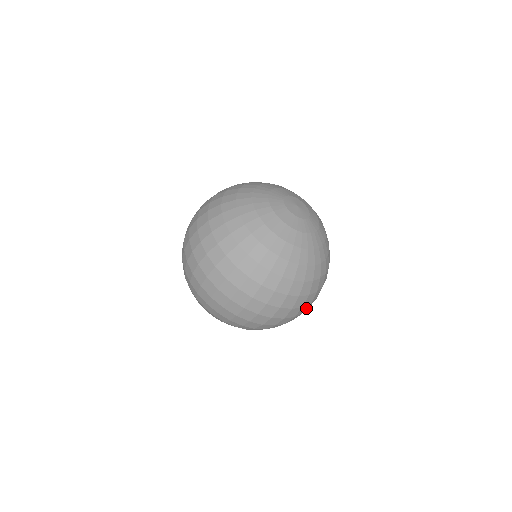
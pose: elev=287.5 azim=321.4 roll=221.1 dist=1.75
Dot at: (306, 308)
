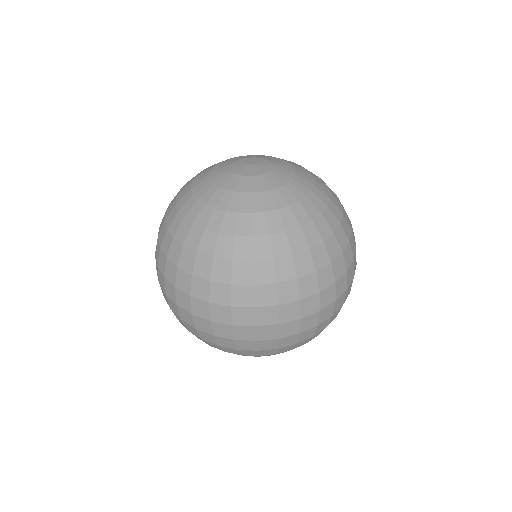
Dot at: occluded
